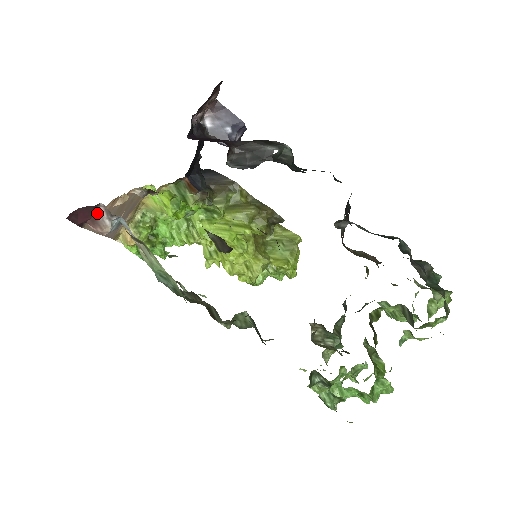
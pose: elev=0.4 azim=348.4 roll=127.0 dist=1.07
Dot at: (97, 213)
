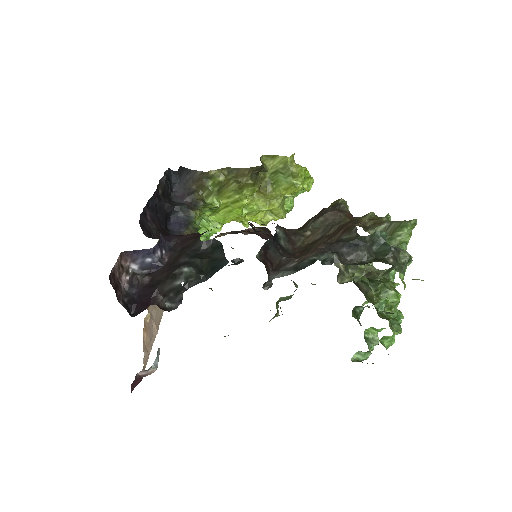
Dot at: (141, 375)
